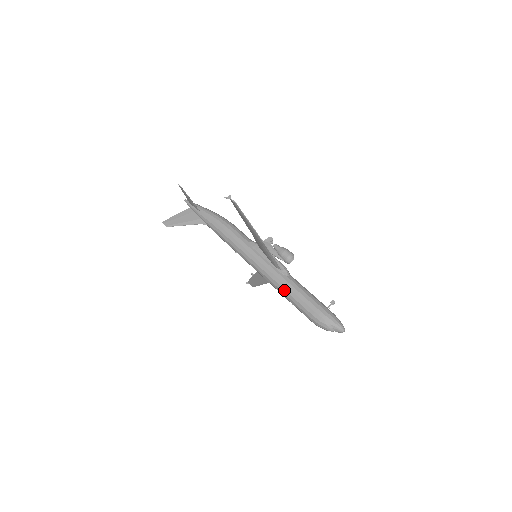
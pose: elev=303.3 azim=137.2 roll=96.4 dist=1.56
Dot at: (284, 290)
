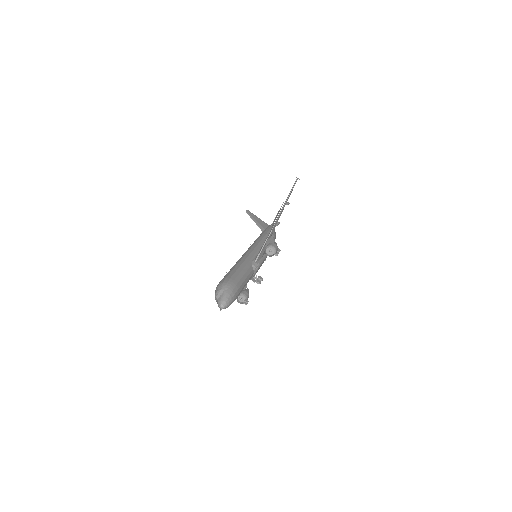
Dot at: (238, 263)
